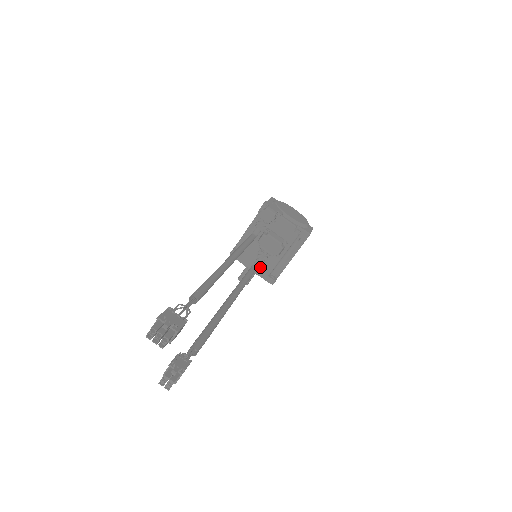
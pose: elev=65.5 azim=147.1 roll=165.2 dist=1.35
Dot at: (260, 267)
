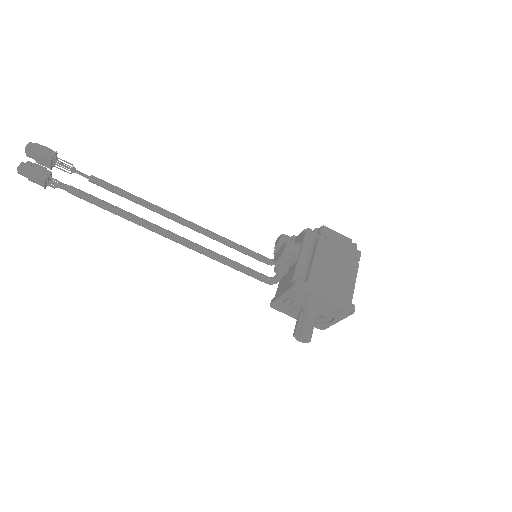
Dot at: (286, 285)
